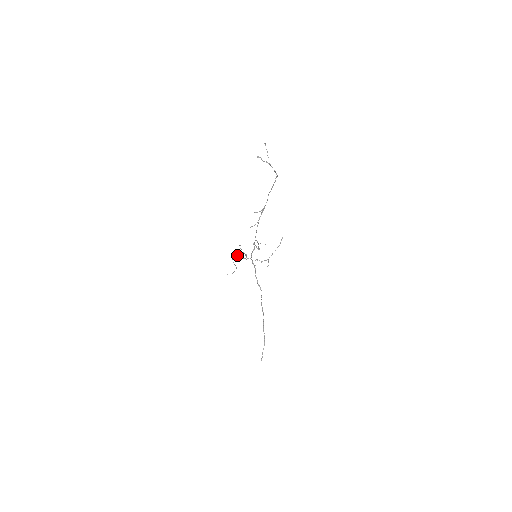
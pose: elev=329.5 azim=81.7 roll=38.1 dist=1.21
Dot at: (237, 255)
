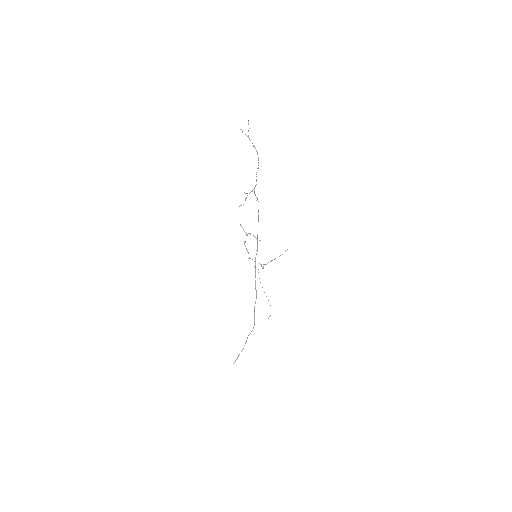
Dot at: (258, 272)
